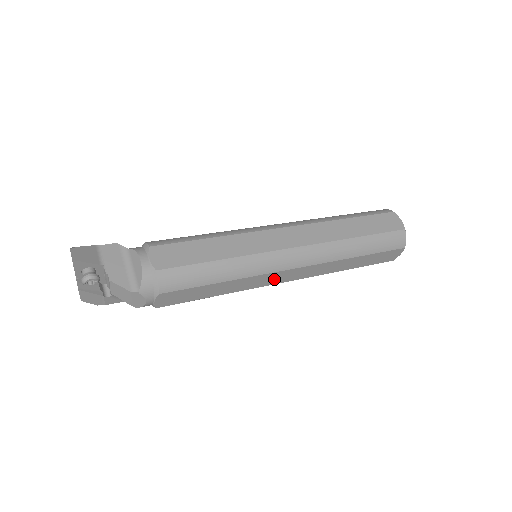
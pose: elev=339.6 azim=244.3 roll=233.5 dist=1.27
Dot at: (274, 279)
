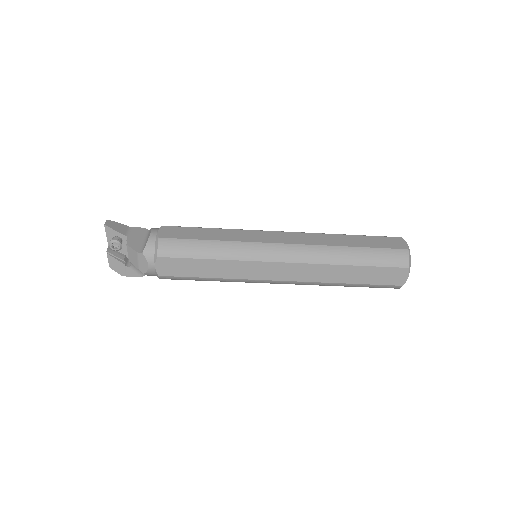
Dot at: (265, 272)
